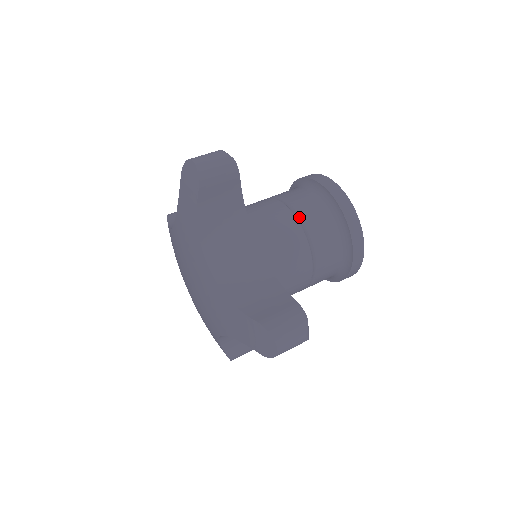
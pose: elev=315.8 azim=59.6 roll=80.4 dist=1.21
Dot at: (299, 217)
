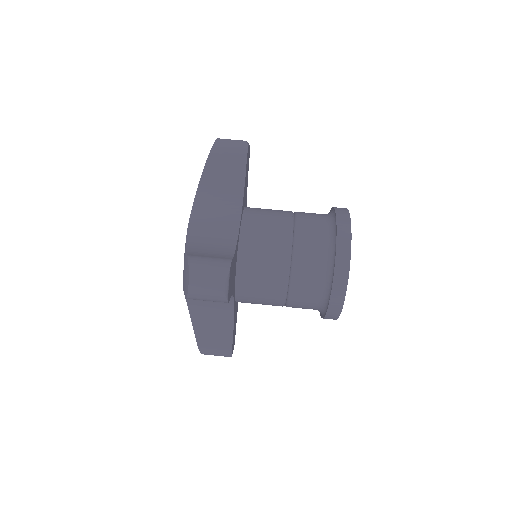
Dot at: (296, 222)
